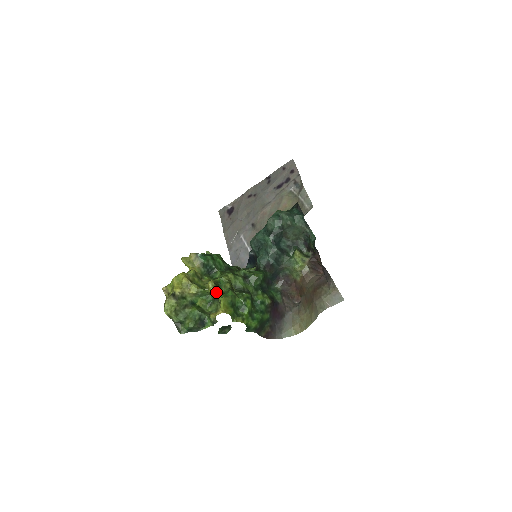
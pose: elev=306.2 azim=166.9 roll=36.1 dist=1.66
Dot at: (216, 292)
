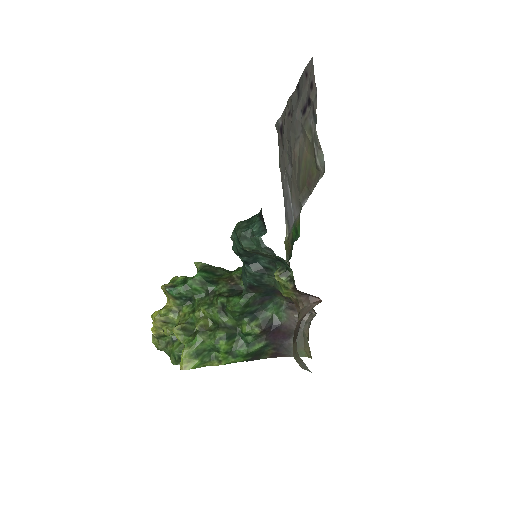
Dot at: (182, 338)
